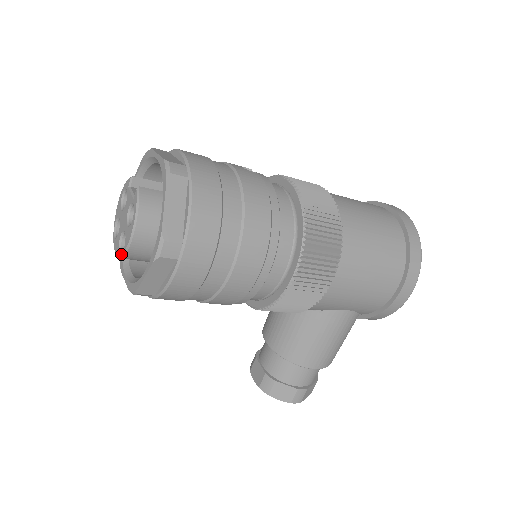
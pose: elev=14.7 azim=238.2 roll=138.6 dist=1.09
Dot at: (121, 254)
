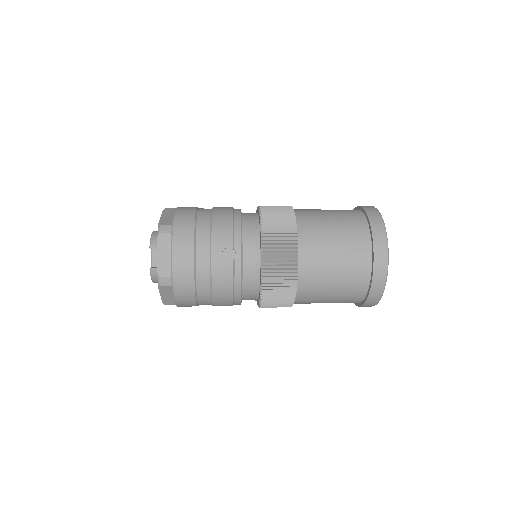
Dot at: occluded
